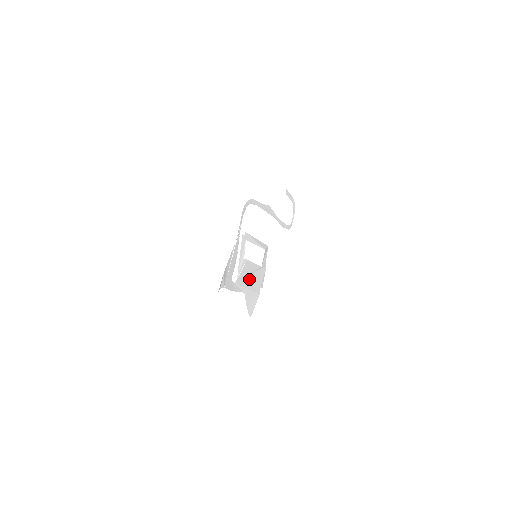
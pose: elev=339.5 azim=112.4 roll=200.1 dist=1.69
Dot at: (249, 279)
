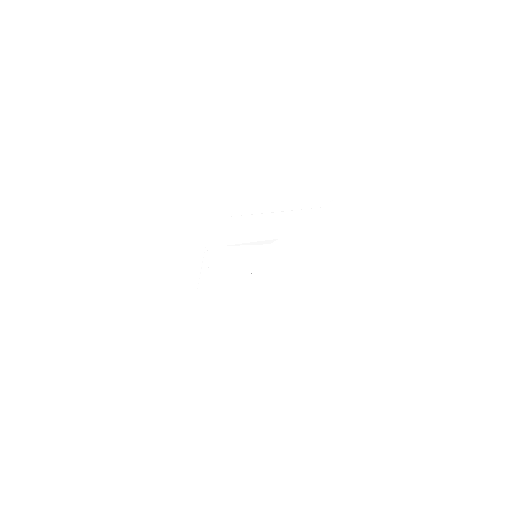
Dot at: (252, 279)
